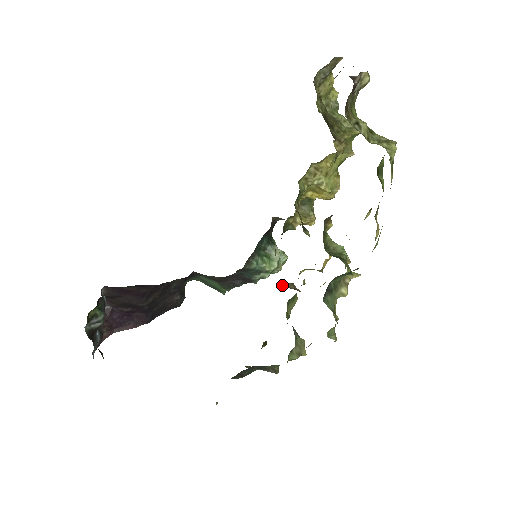
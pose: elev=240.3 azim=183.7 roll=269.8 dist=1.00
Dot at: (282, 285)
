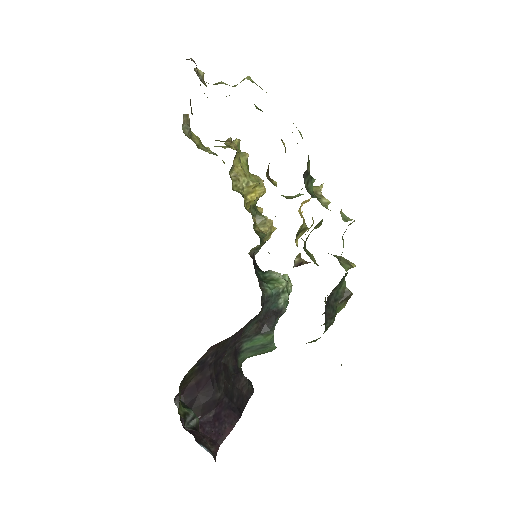
Dot at: (295, 265)
